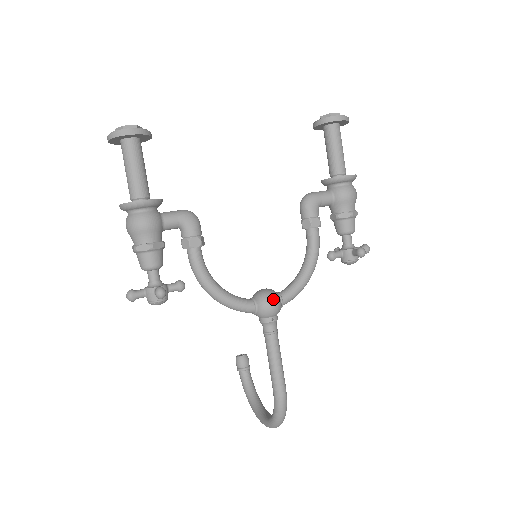
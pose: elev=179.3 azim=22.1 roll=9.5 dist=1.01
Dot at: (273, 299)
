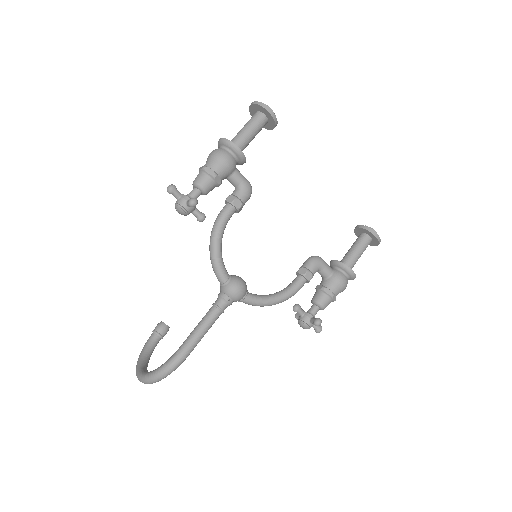
Dot at: (243, 287)
